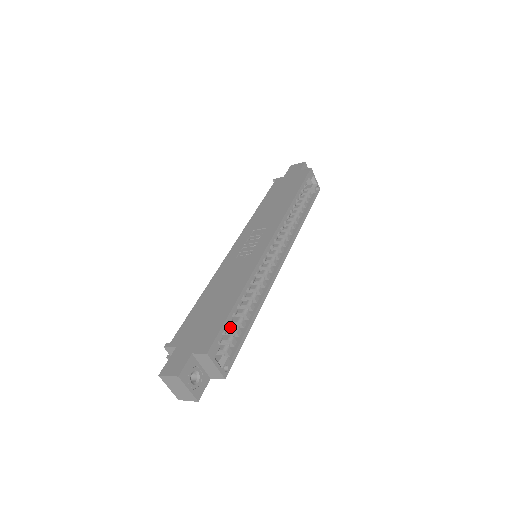
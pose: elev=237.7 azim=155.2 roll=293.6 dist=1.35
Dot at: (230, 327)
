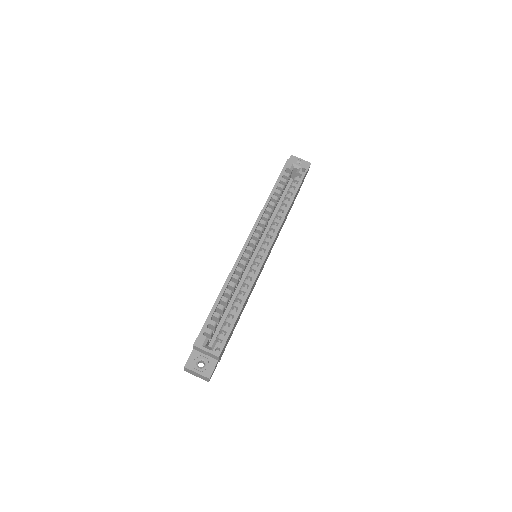
Dot at: occluded
